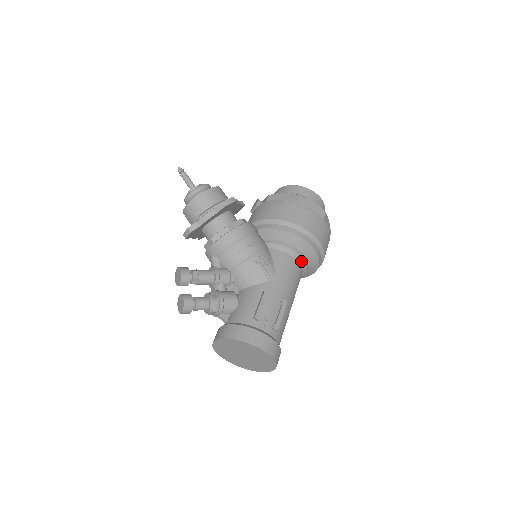
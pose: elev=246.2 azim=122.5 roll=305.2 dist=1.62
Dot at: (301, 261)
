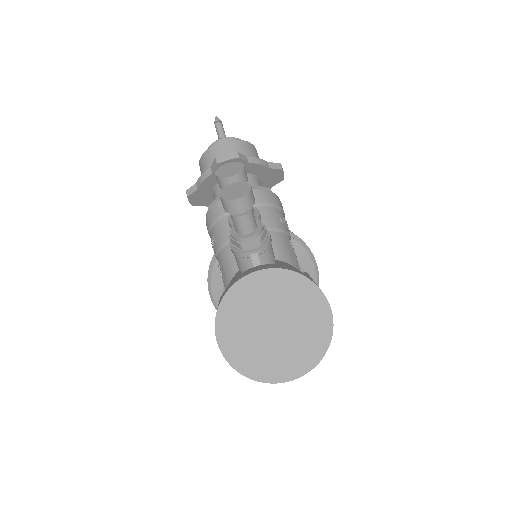
Dot at: occluded
